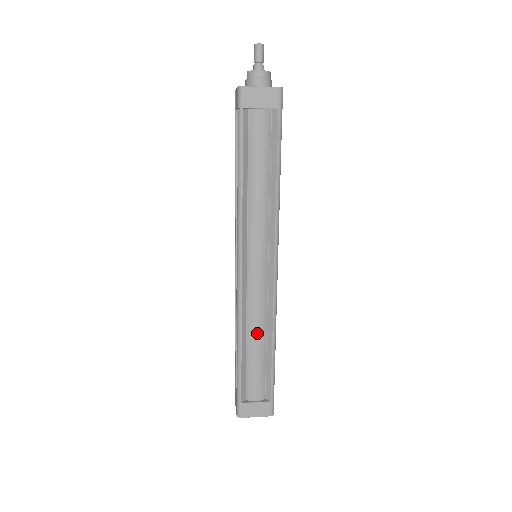
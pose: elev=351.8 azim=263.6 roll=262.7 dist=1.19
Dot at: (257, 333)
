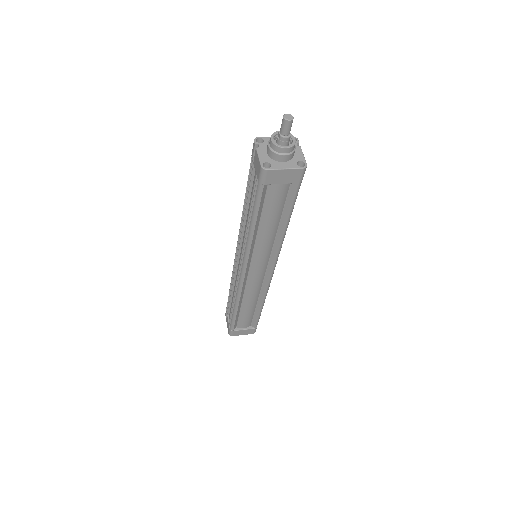
Dot at: (251, 301)
